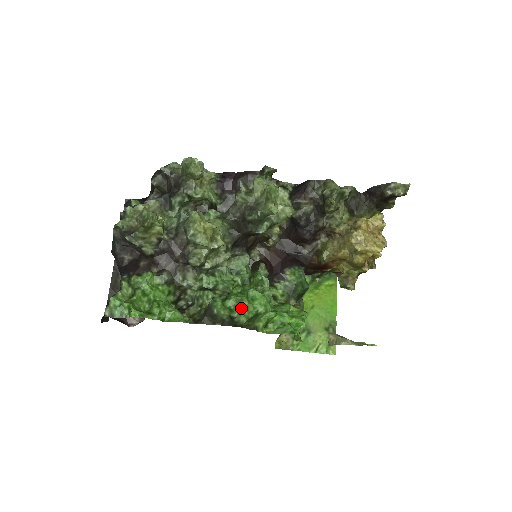
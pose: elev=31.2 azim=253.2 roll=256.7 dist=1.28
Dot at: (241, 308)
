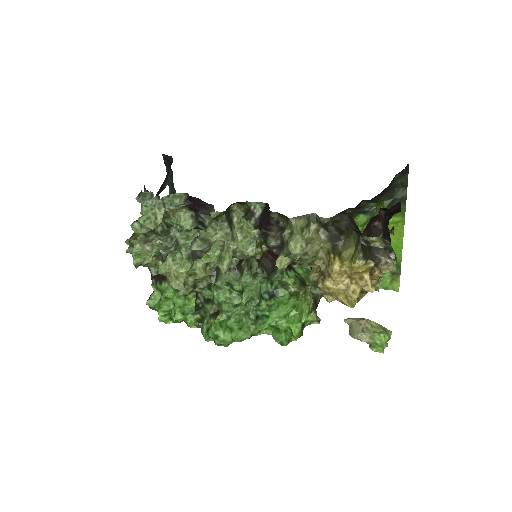
Dot at: (218, 342)
